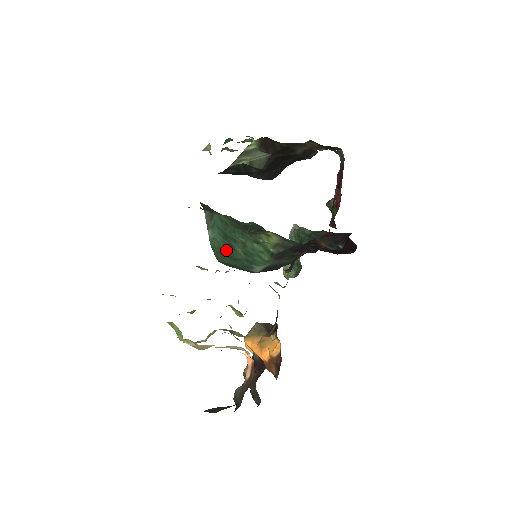
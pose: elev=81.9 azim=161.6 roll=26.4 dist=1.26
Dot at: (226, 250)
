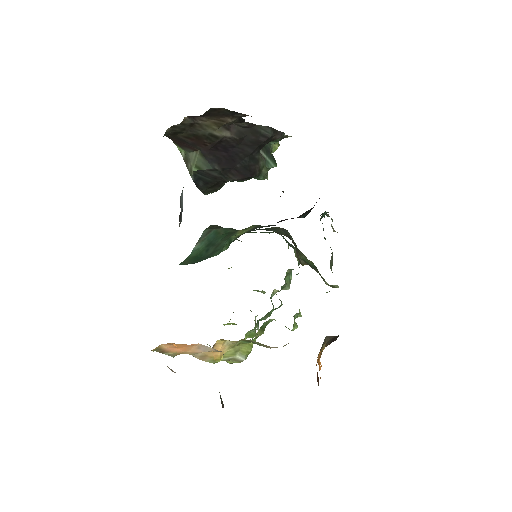
Dot at: (200, 255)
